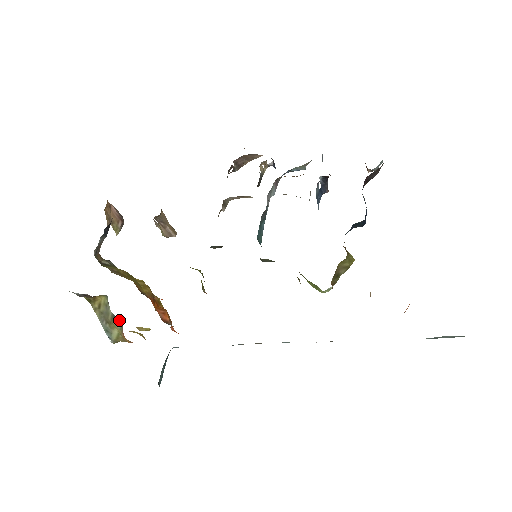
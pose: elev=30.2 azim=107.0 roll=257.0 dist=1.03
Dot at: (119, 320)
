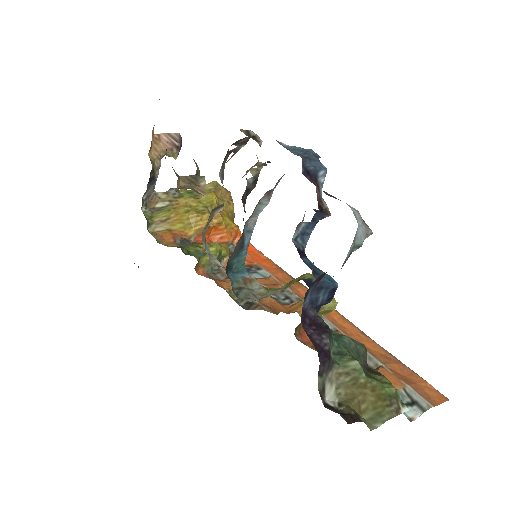
Dot at: occluded
